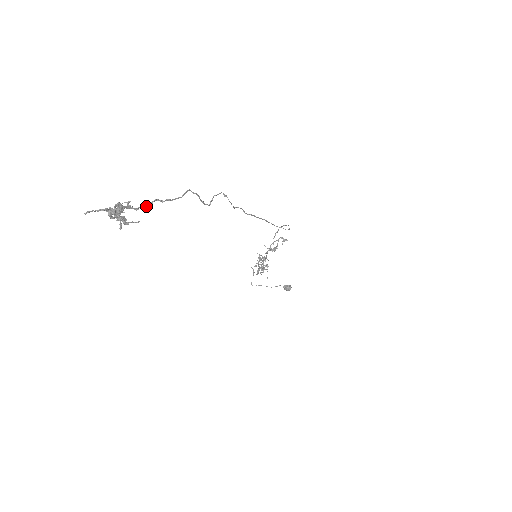
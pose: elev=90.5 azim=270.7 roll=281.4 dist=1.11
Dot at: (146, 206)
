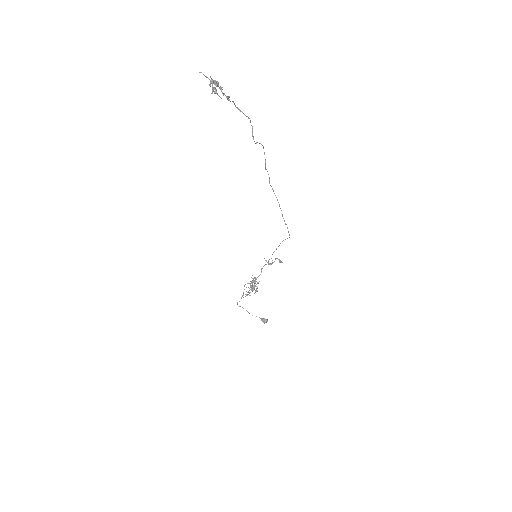
Dot at: (228, 97)
